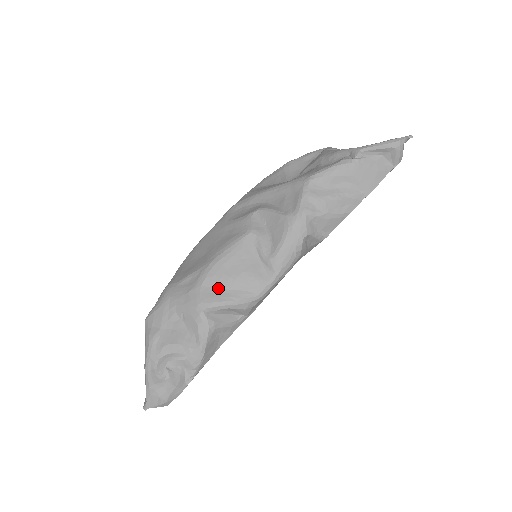
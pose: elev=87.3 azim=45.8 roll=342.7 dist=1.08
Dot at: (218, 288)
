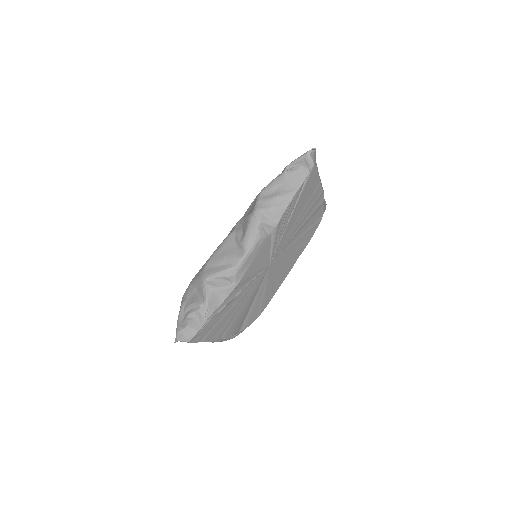
Dot at: (214, 266)
